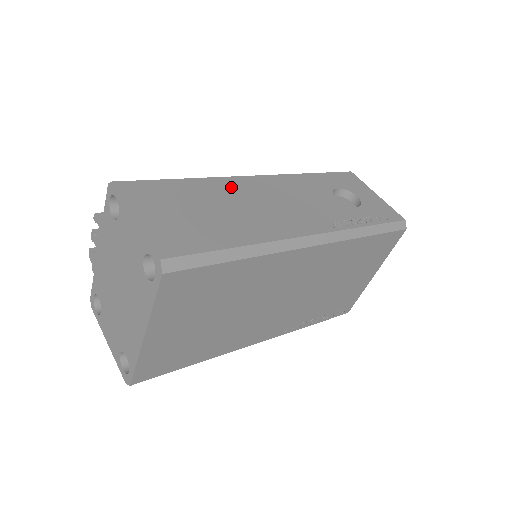
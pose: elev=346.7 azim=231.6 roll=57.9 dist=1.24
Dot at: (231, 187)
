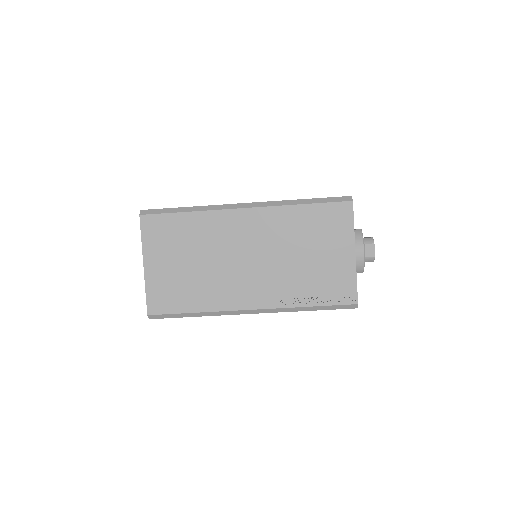
Dot at: occluded
